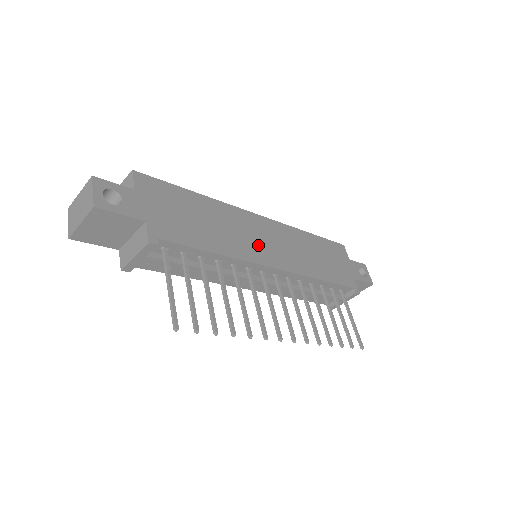
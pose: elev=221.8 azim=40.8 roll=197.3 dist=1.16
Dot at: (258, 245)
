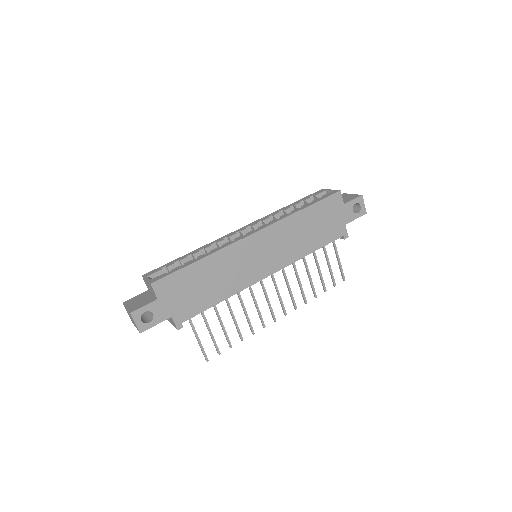
Dot at: (253, 266)
